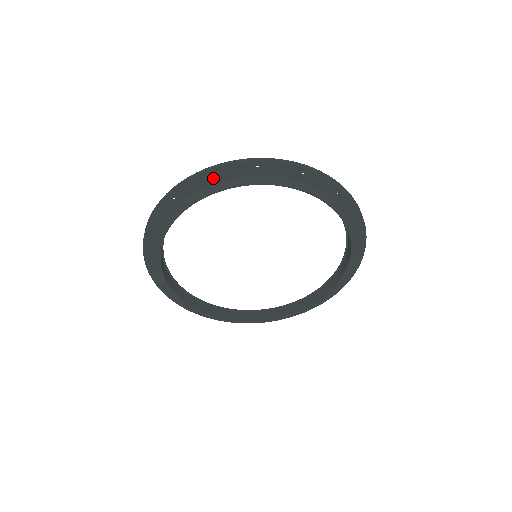
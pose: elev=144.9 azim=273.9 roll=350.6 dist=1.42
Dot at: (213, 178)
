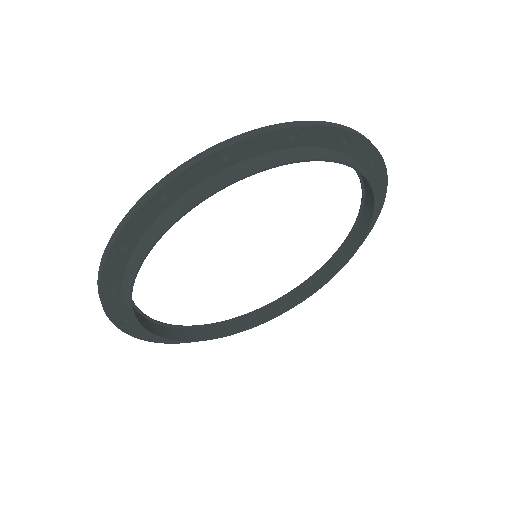
Dot at: (229, 158)
